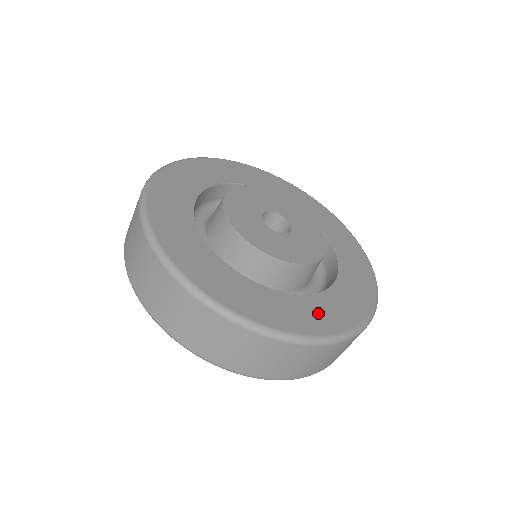
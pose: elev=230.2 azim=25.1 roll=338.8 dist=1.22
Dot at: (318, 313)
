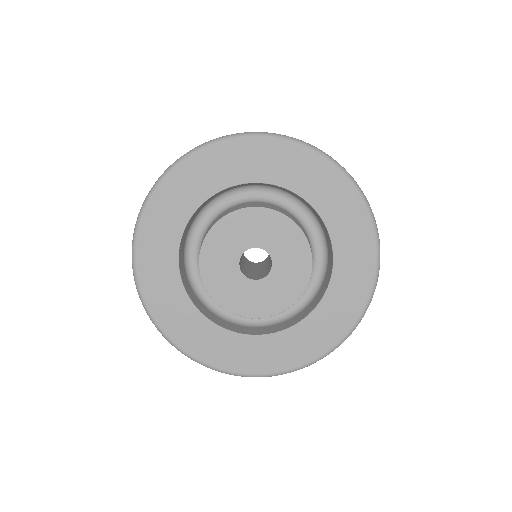
Dot at: (232, 351)
